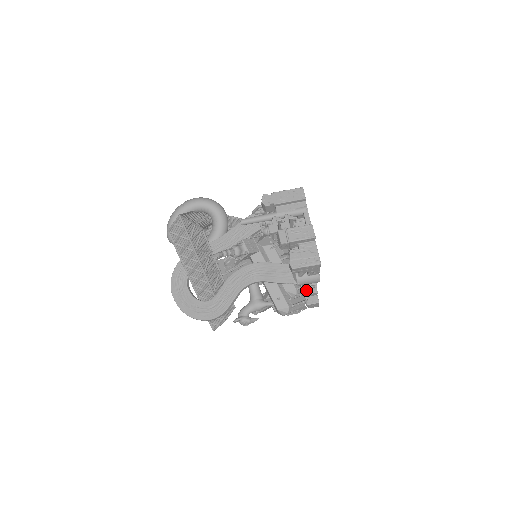
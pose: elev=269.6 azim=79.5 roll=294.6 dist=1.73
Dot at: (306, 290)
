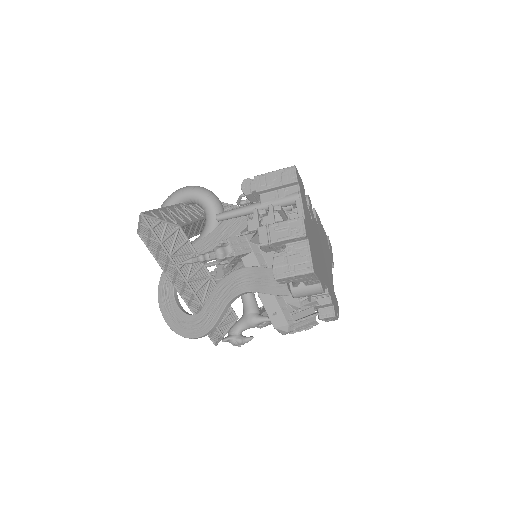
Dot at: (317, 300)
